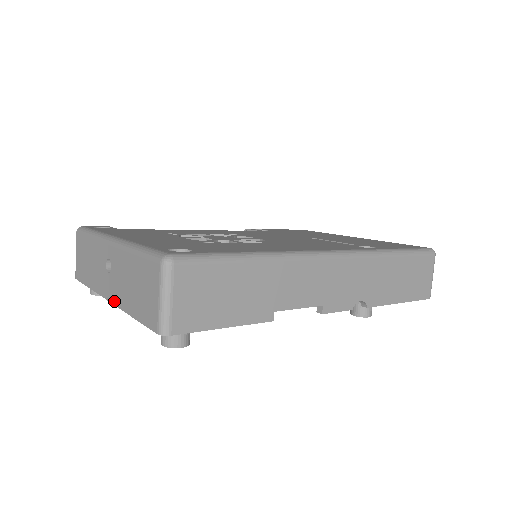
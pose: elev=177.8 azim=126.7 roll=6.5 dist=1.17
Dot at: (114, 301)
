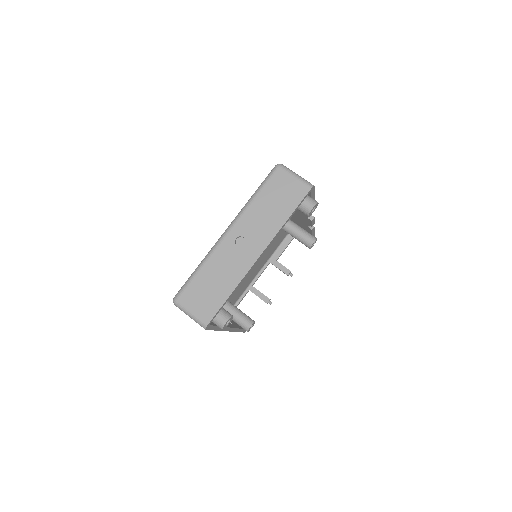
Dot at: (266, 243)
